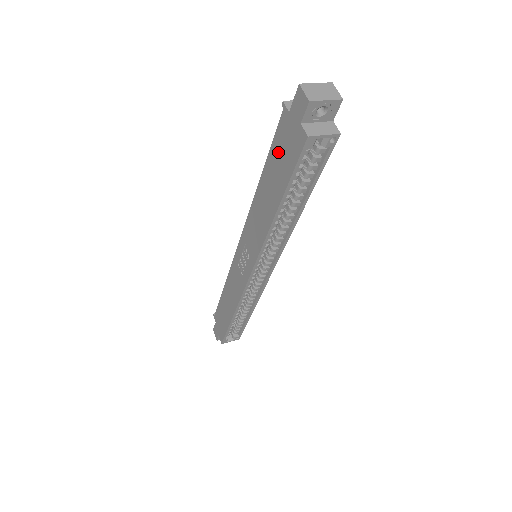
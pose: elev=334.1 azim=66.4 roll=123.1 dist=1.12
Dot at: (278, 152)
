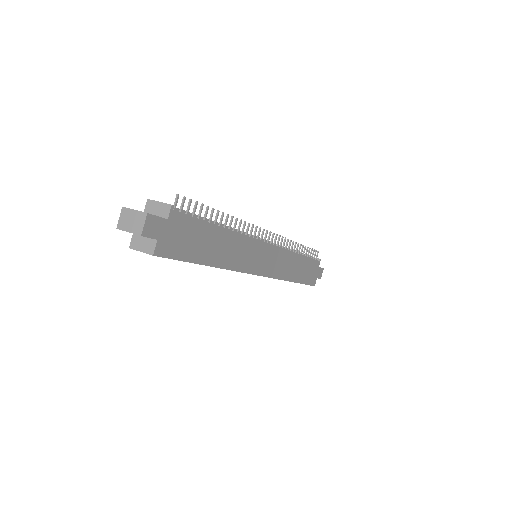
Dot at: occluded
